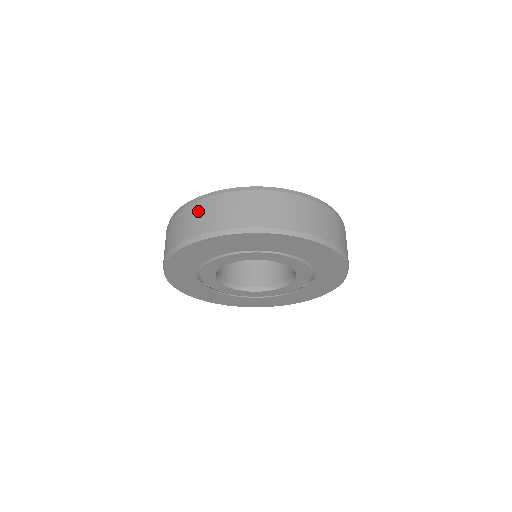
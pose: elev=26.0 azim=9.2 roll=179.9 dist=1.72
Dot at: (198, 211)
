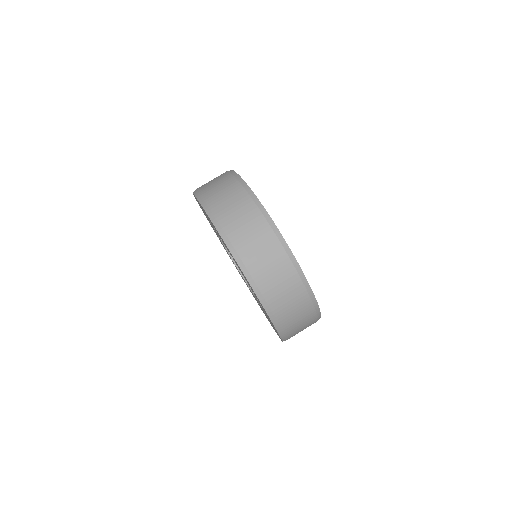
Dot at: (241, 205)
